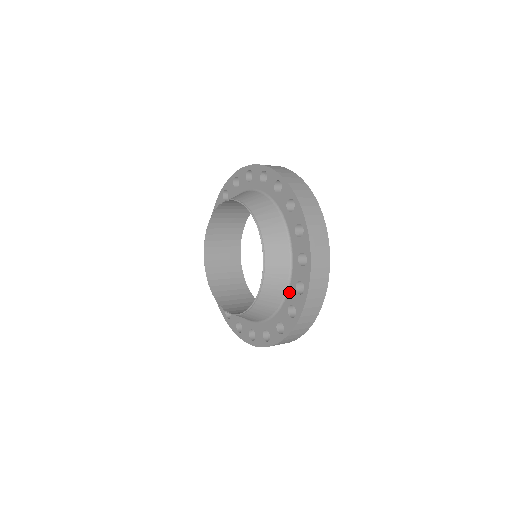
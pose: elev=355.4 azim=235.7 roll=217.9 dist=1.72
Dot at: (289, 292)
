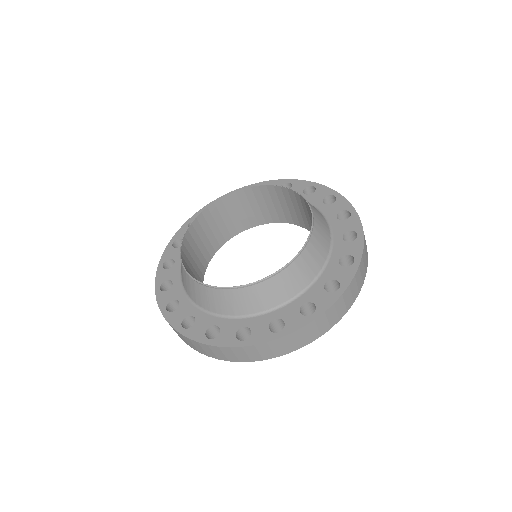
Dot at: (324, 212)
